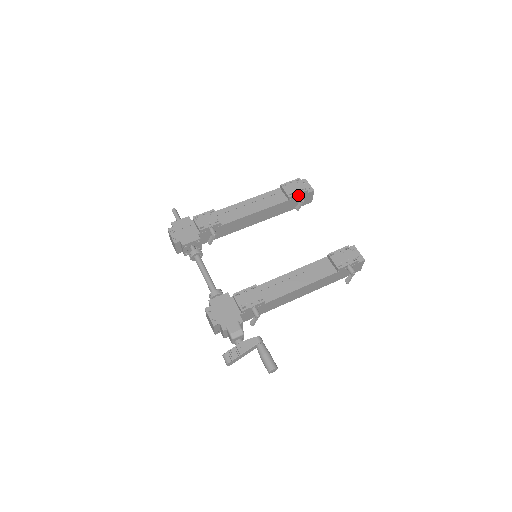
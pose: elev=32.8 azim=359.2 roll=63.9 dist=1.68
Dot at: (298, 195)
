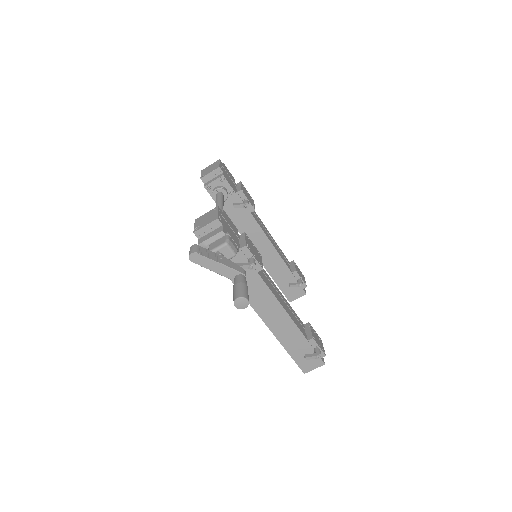
Dot at: (300, 279)
